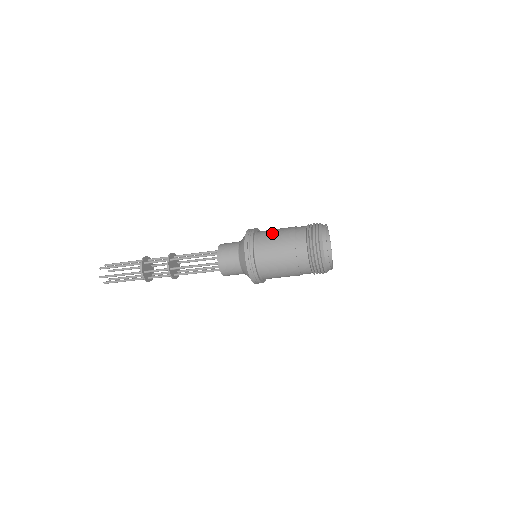
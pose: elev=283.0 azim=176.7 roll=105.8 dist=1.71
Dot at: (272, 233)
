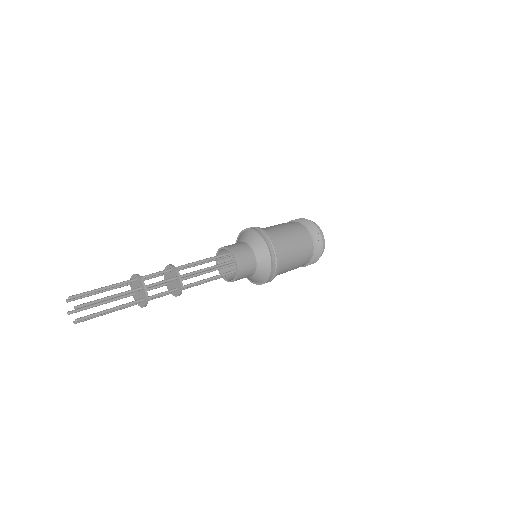
Dot at: occluded
